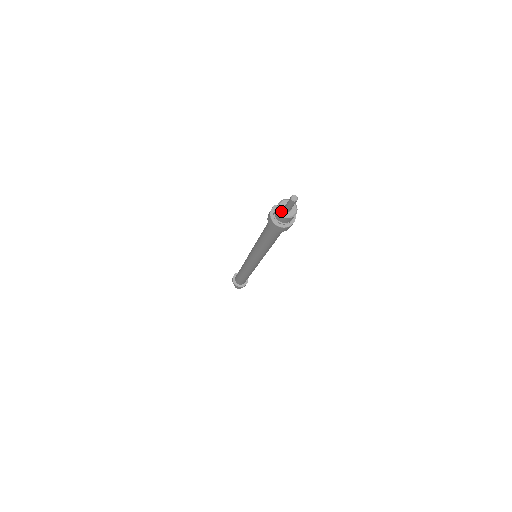
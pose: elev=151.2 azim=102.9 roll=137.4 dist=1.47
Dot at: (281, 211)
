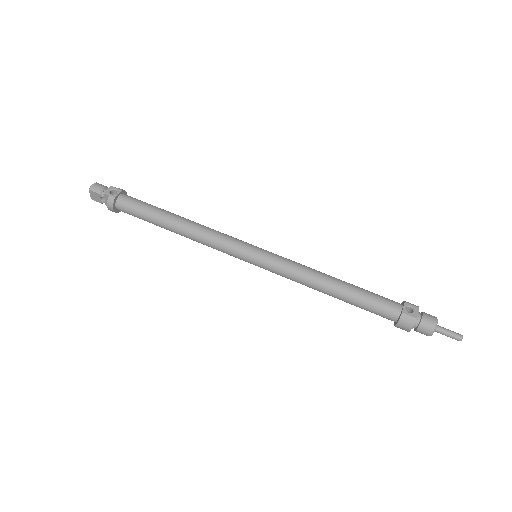
Dot at: occluded
